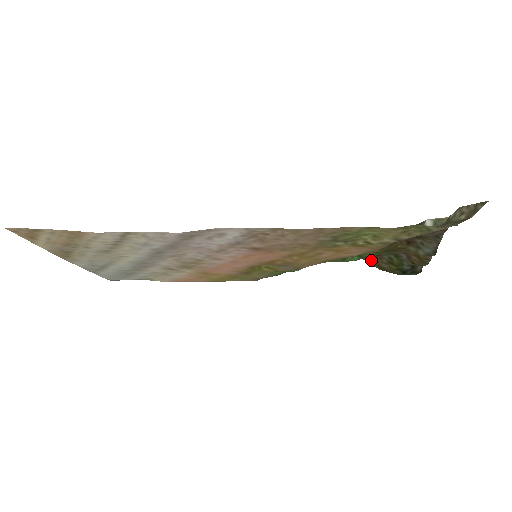
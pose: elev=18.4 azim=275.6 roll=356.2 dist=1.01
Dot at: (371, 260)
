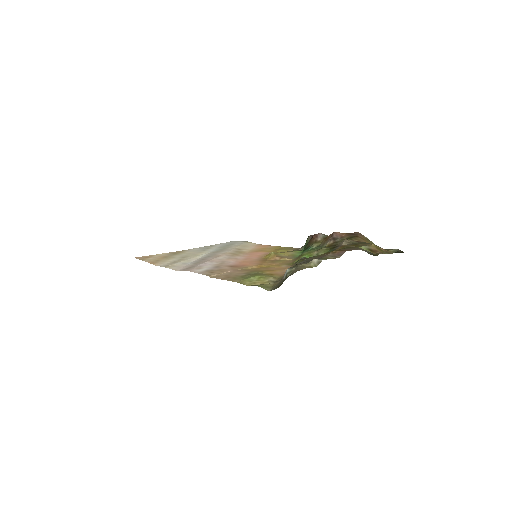
Dot at: (365, 240)
